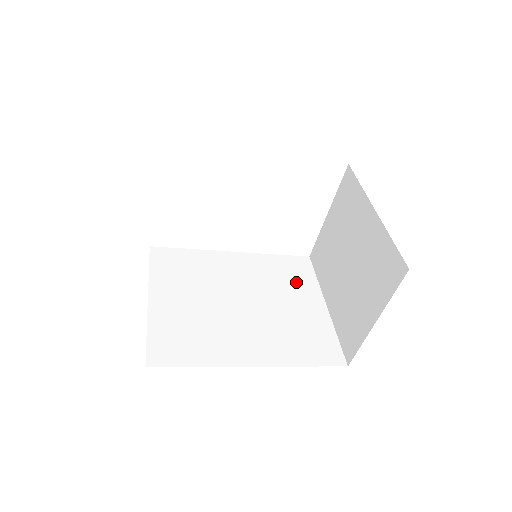
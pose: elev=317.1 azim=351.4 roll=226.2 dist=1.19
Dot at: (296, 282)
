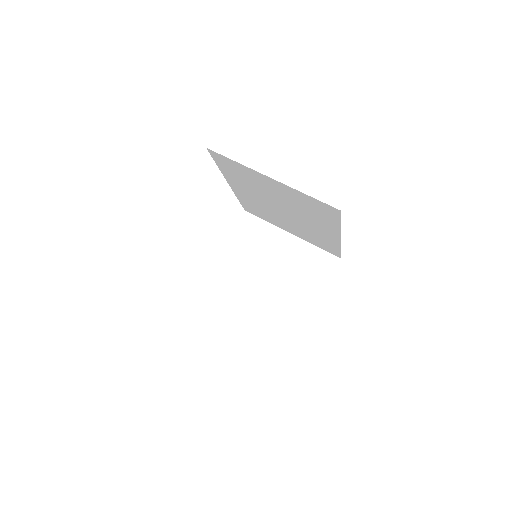
Dot at: occluded
